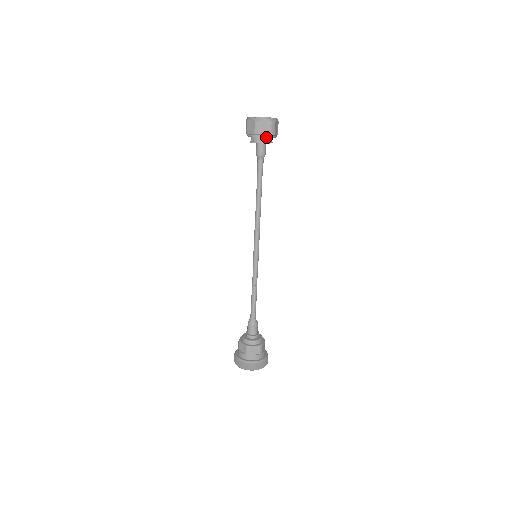
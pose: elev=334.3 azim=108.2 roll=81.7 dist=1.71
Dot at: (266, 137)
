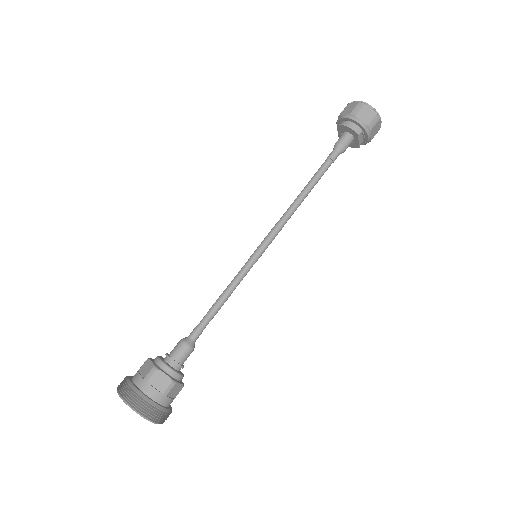
Dot at: (361, 124)
